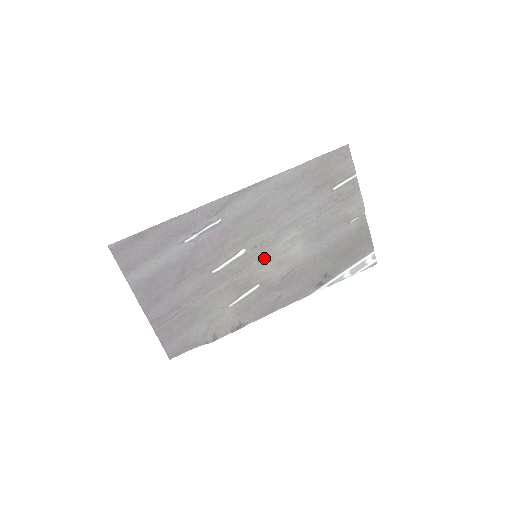
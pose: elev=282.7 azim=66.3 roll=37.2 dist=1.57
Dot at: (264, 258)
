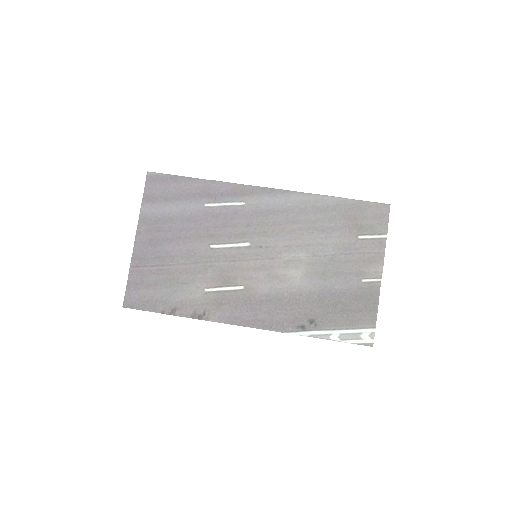
Dot at: (262, 263)
